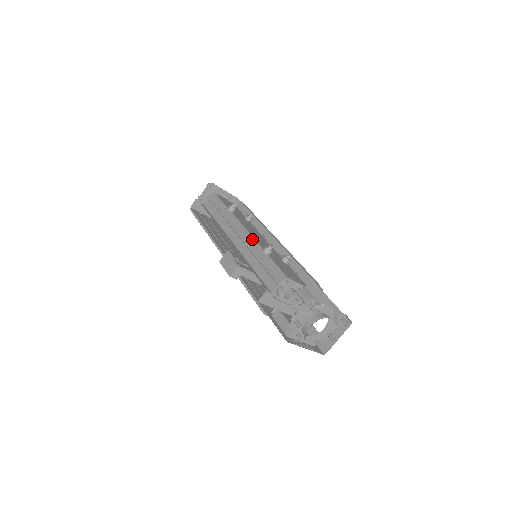
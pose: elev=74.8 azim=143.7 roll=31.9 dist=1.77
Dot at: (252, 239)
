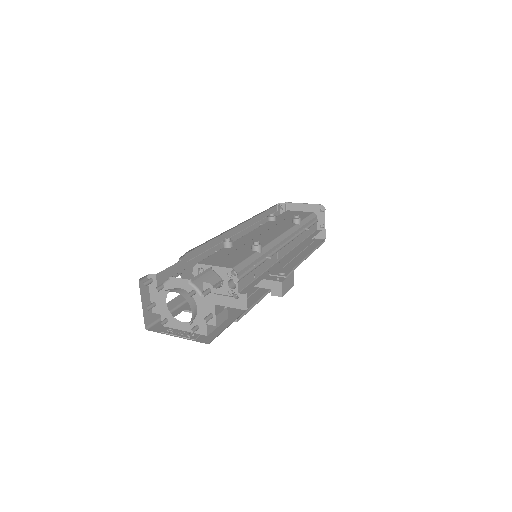
Dot at: occluded
